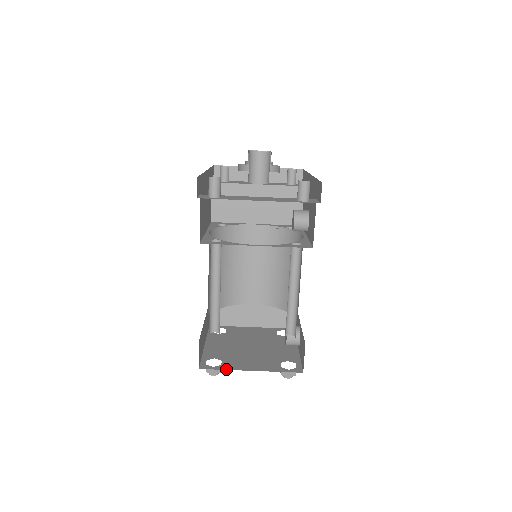
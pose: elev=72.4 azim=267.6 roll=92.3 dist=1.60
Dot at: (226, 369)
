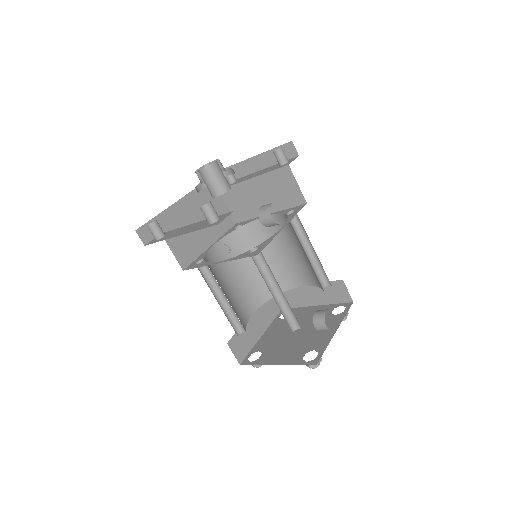
Dot at: (258, 364)
